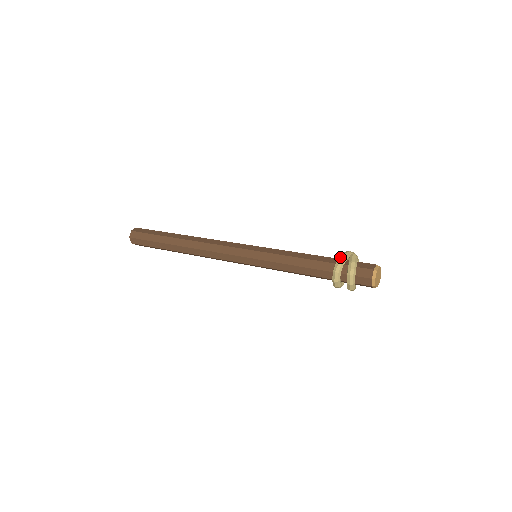
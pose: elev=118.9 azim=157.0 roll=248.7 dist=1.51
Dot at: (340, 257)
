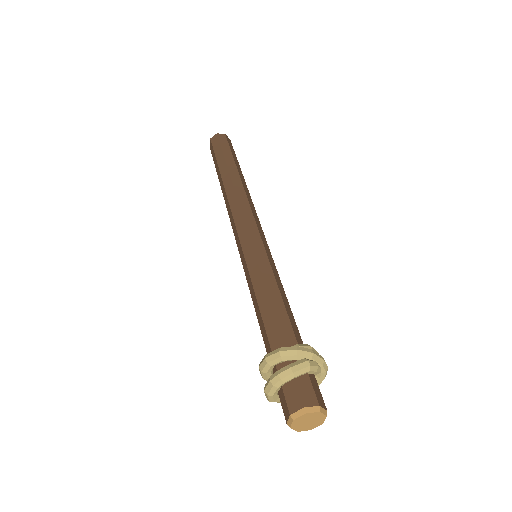
Dot at: (289, 347)
